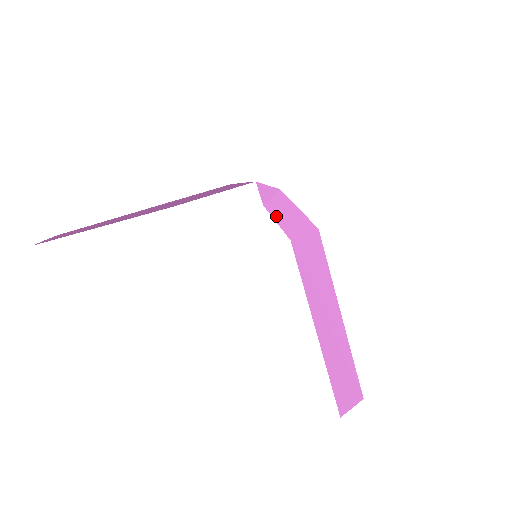
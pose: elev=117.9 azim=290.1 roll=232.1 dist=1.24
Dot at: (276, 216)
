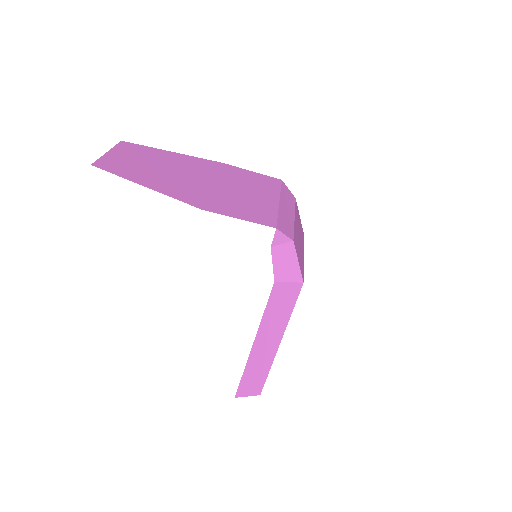
Dot at: (276, 259)
